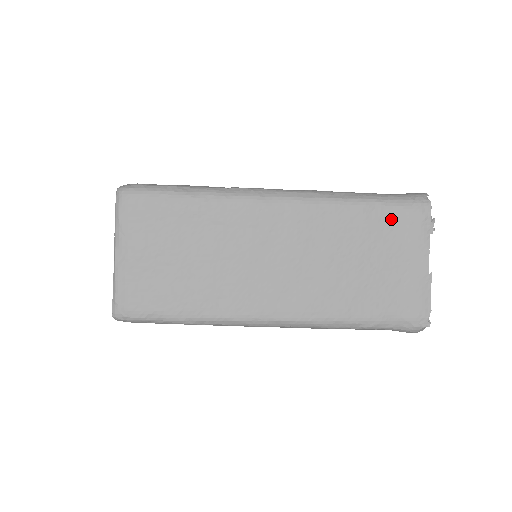
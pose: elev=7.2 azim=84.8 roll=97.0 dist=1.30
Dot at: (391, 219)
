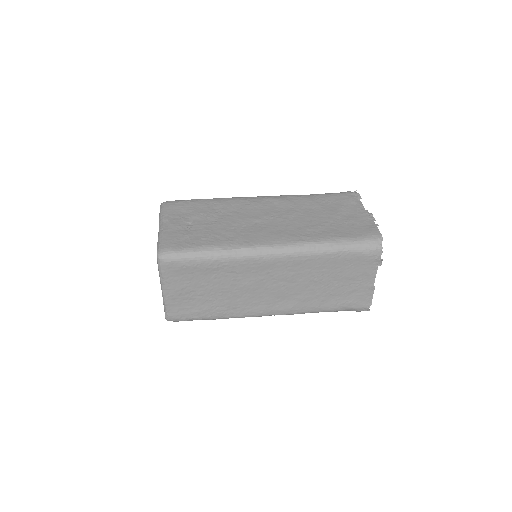
Dot at: (353, 260)
